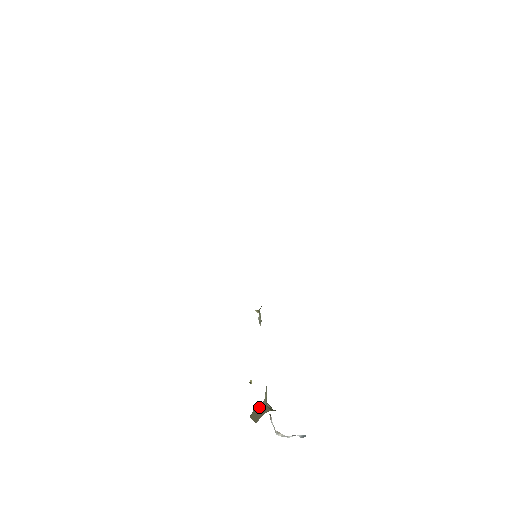
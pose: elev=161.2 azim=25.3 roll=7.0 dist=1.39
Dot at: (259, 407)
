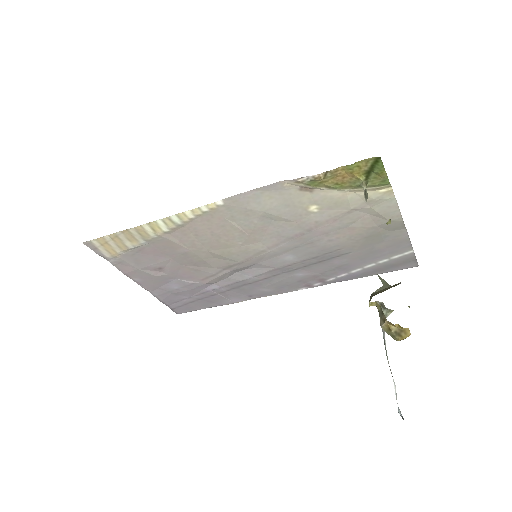
Dot at: (380, 290)
